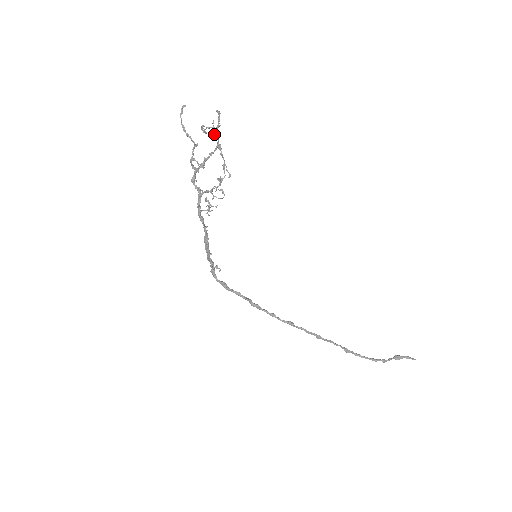
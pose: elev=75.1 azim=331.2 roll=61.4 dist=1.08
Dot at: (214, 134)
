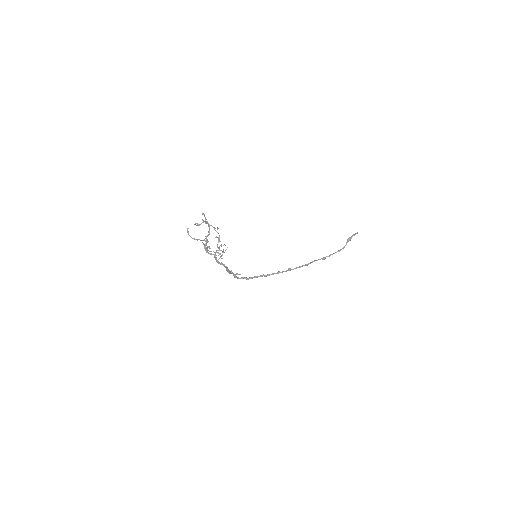
Dot at: occluded
